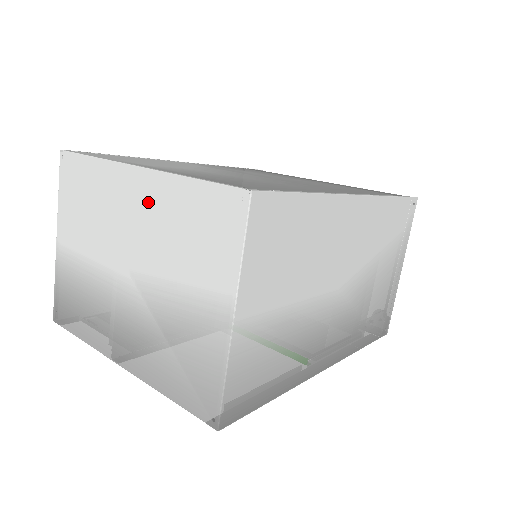
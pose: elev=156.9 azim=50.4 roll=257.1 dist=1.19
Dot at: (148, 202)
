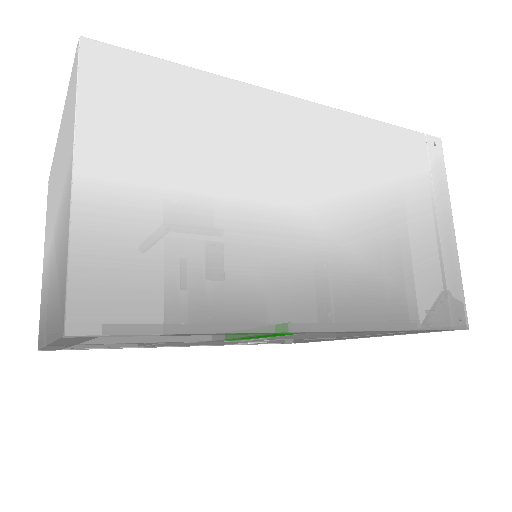
Dot at: (60, 148)
